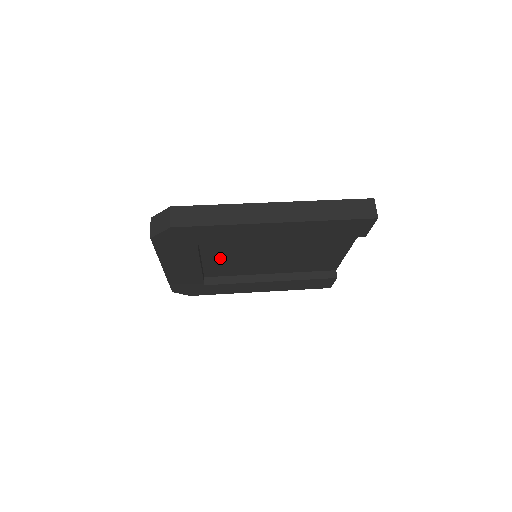
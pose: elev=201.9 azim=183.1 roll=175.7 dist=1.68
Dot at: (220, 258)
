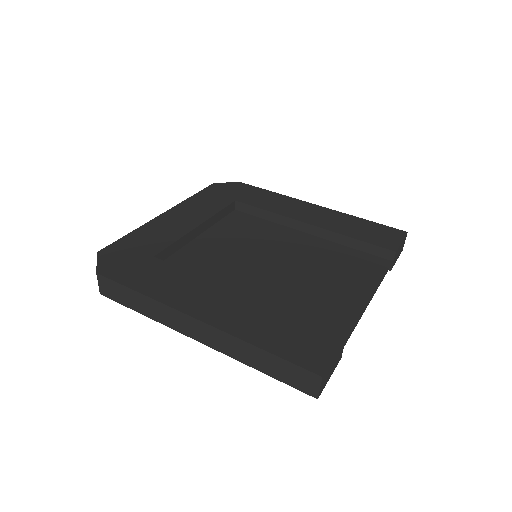
Dot at: (219, 240)
